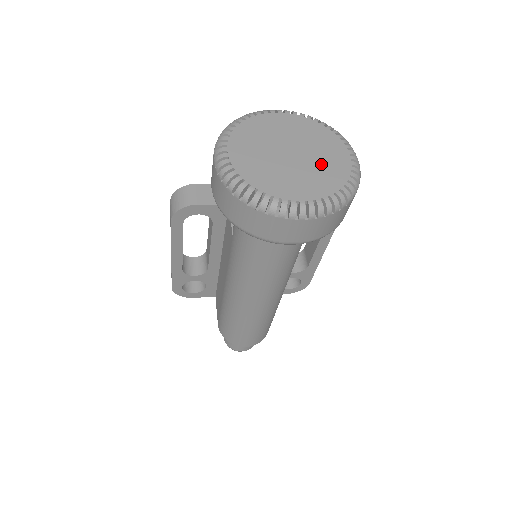
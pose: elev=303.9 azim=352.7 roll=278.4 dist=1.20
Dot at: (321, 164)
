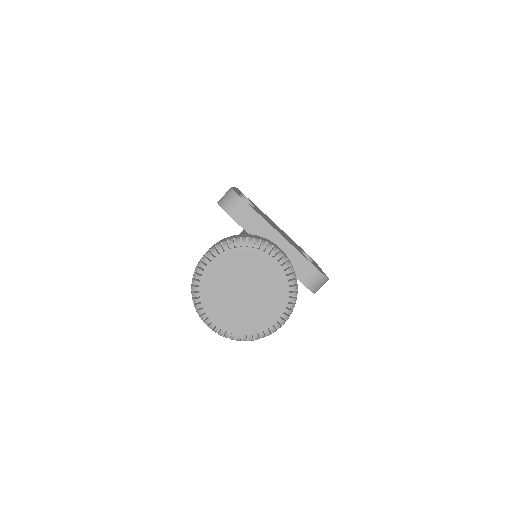
Dot at: (252, 313)
